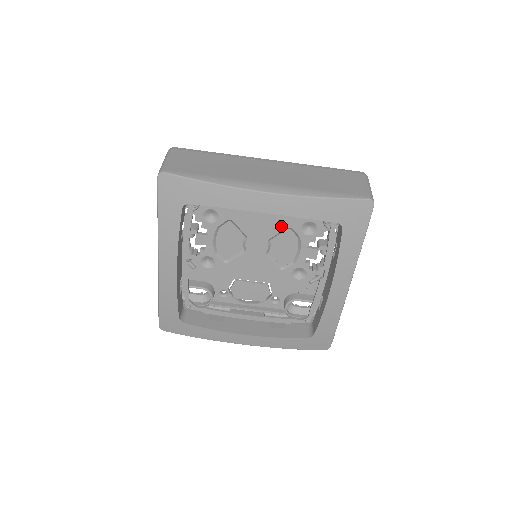
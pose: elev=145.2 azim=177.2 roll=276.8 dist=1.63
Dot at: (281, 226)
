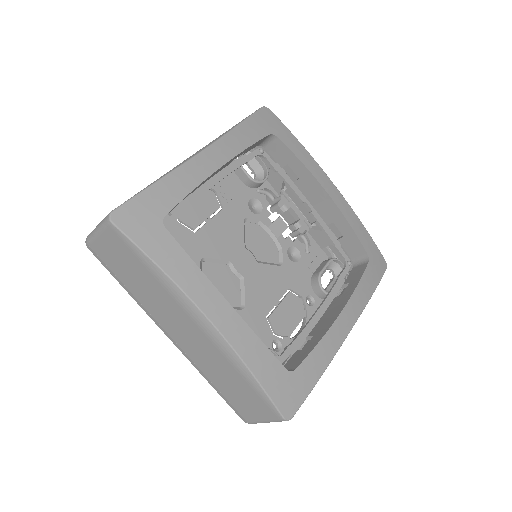
Dot at: (238, 224)
